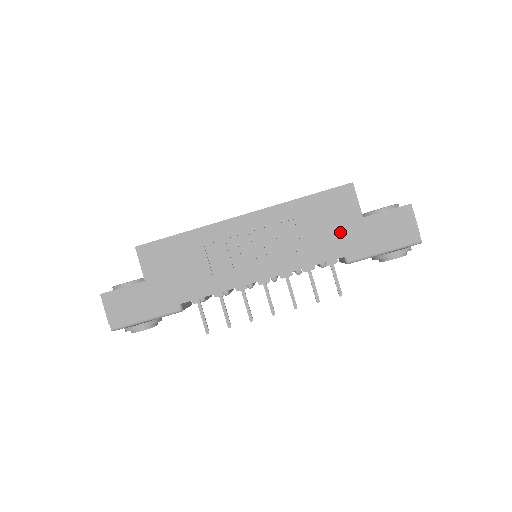
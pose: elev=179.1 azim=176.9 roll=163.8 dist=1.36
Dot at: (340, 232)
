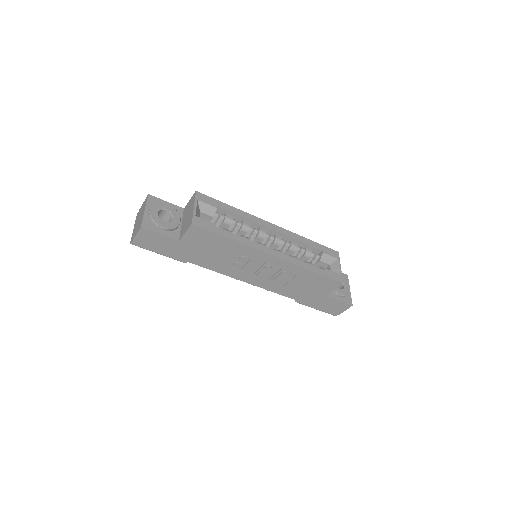
Dot at: (309, 293)
